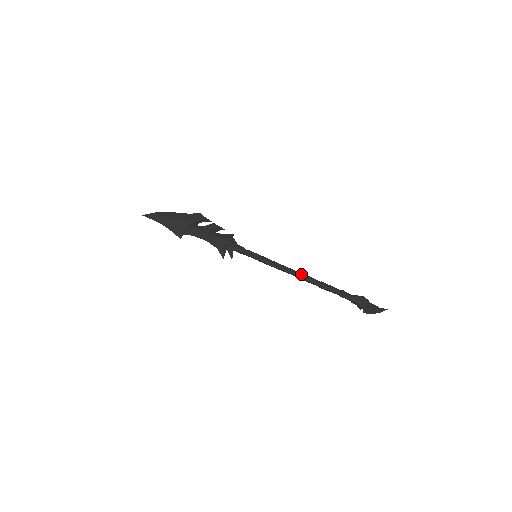
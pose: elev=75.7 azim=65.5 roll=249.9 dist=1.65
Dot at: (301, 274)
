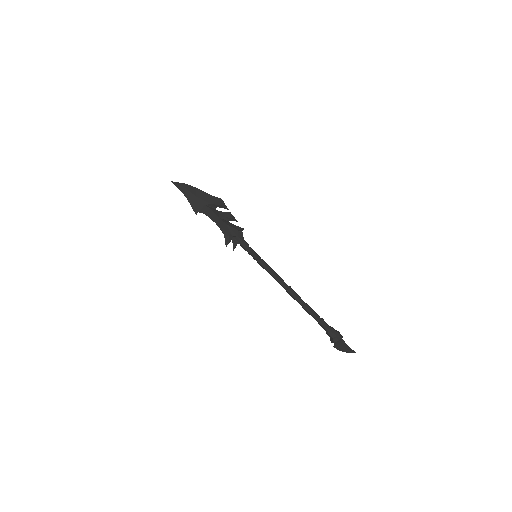
Dot at: (290, 288)
